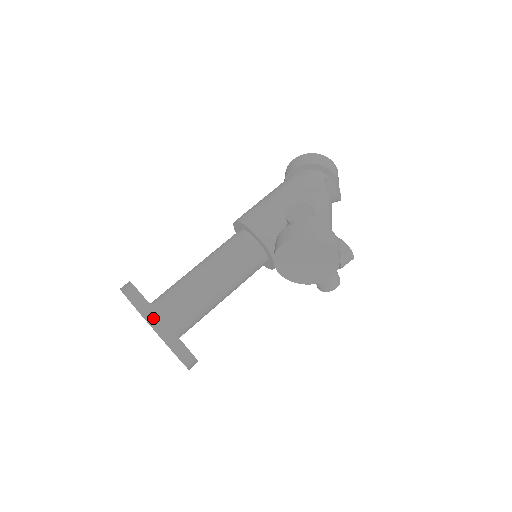
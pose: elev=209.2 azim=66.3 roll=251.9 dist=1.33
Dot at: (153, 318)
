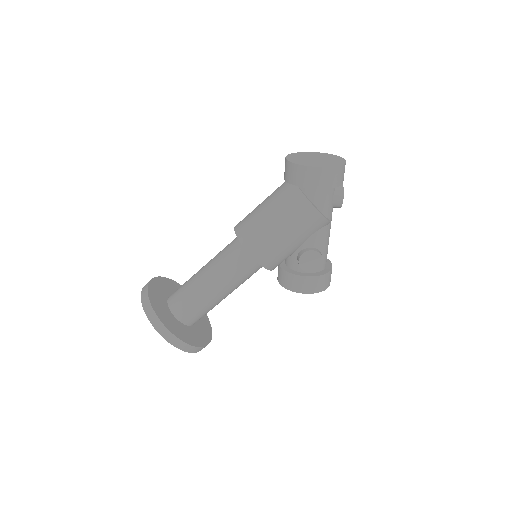
Dot at: (197, 350)
